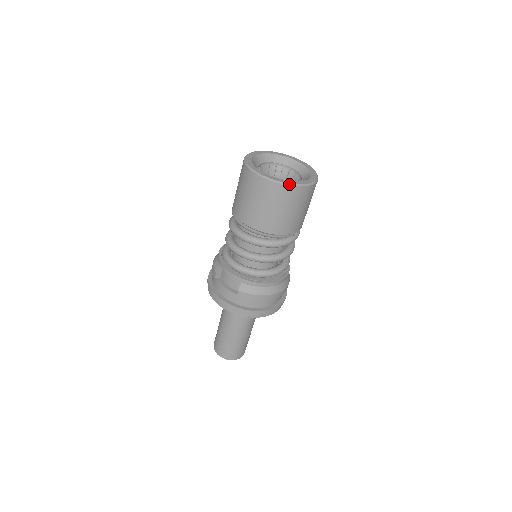
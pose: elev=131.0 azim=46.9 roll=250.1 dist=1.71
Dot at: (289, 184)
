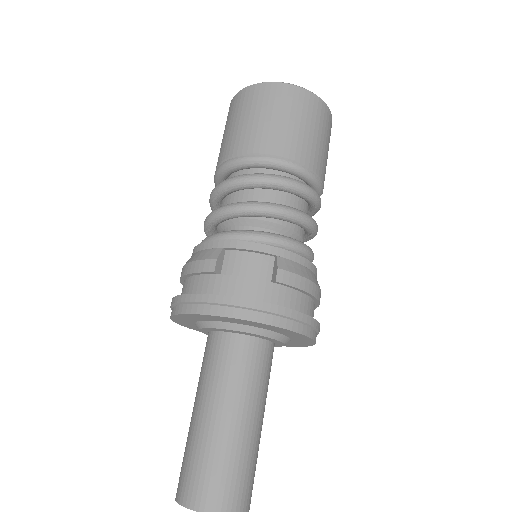
Dot at: (322, 100)
